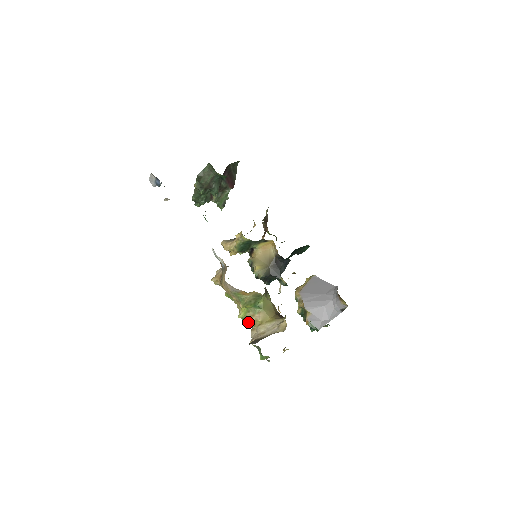
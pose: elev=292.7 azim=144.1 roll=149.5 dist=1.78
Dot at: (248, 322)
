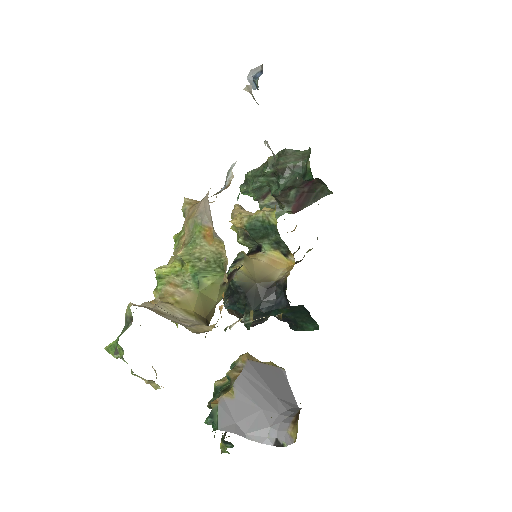
Dot at: (159, 286)
